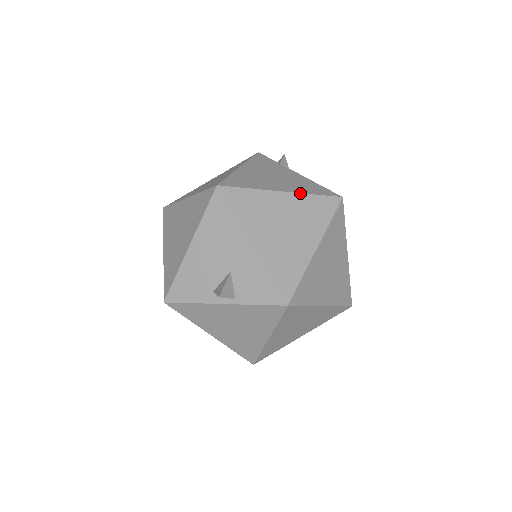
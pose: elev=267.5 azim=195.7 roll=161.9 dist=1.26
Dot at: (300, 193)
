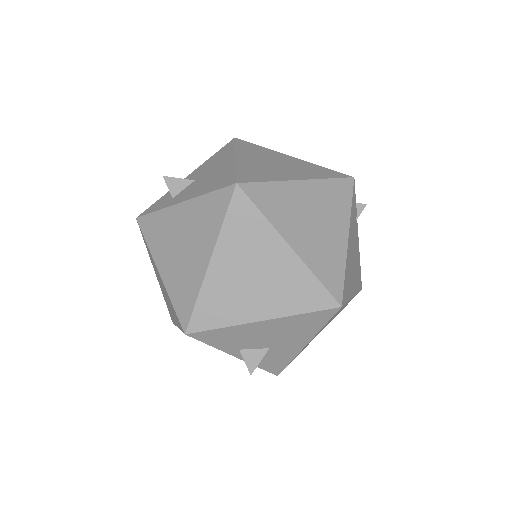
Dot at: occluded
